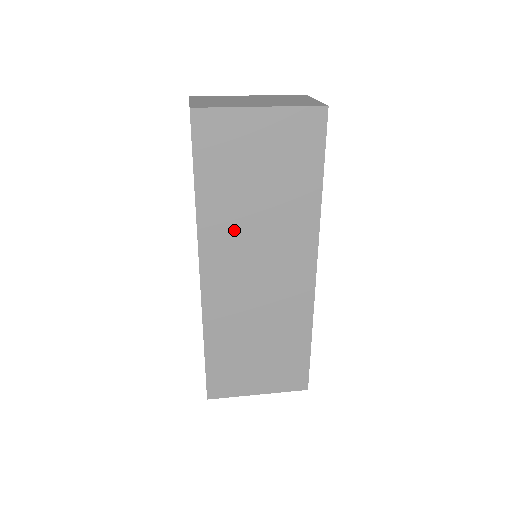
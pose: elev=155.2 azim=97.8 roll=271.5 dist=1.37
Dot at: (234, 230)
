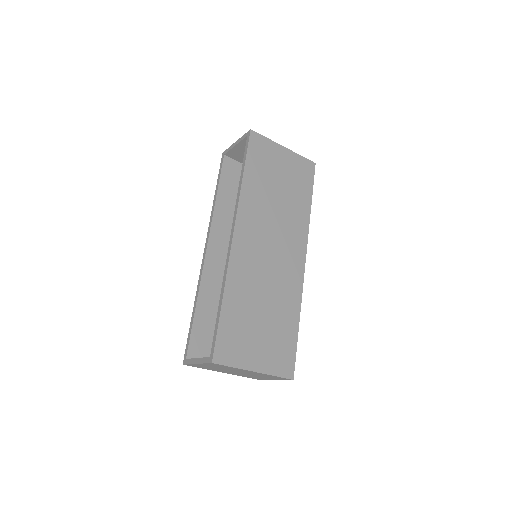
Dot at: (261, 210)
